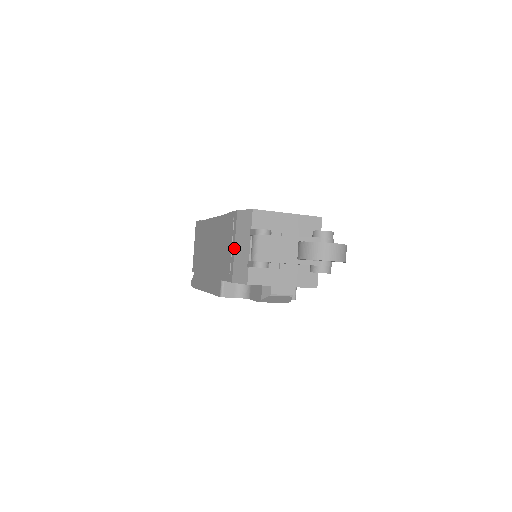
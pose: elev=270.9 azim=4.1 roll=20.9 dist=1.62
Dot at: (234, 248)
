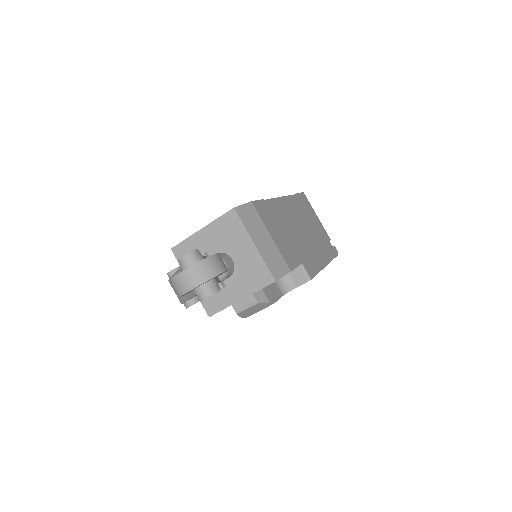
Dot at: occluded
